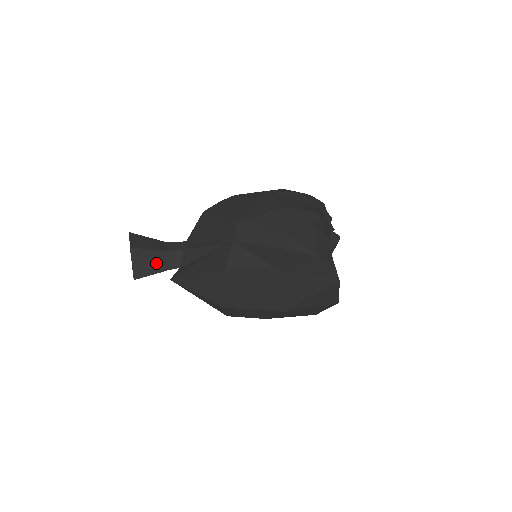
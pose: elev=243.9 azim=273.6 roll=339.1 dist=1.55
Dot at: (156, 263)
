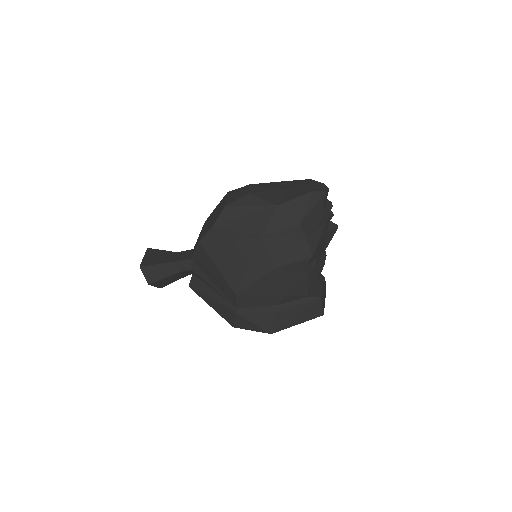
Dot at: (173, 279)
